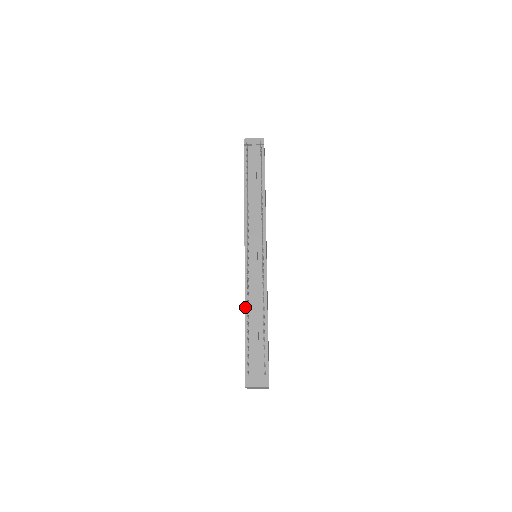
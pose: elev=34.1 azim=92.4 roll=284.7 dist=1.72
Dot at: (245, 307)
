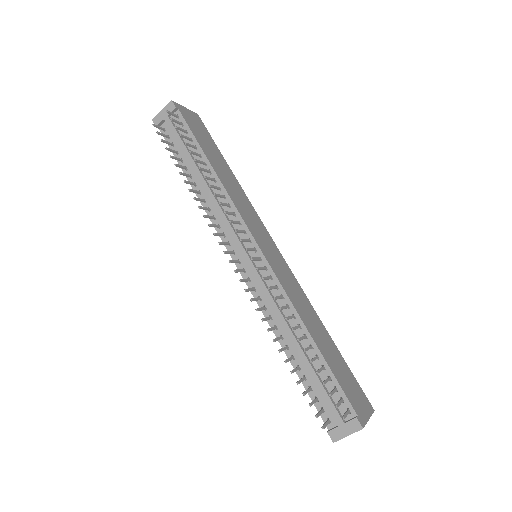
Dot at: (276, 336)
